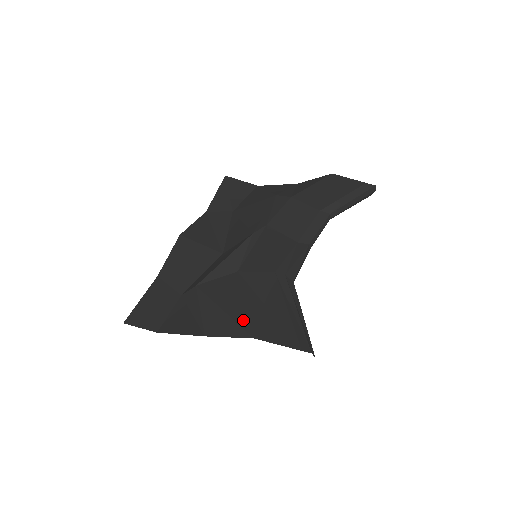
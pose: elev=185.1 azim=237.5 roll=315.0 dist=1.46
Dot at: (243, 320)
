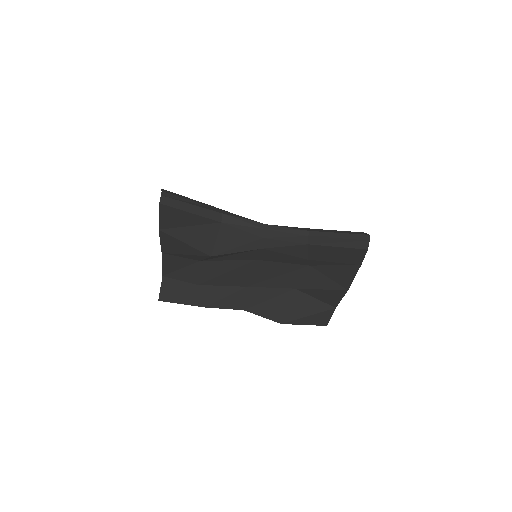
Dot at: occluded
